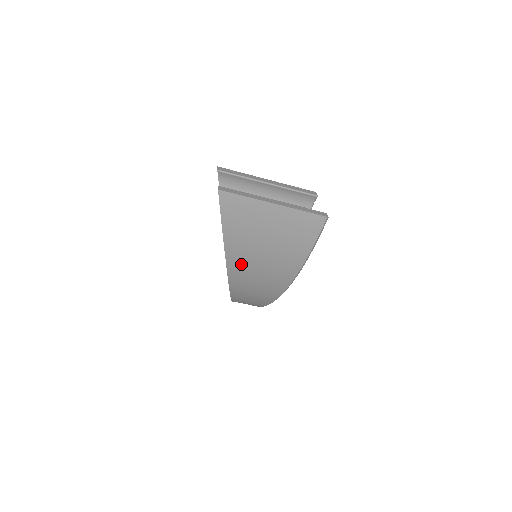
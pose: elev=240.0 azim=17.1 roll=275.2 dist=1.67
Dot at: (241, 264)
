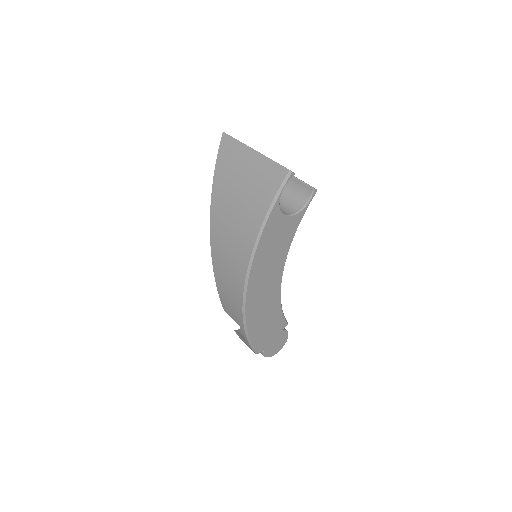
Dot at: (219, 216)
